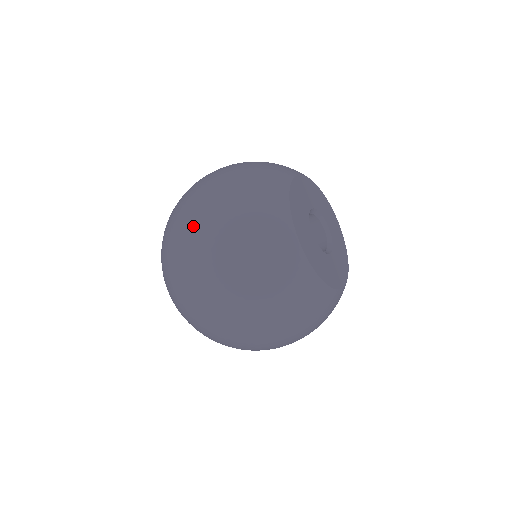
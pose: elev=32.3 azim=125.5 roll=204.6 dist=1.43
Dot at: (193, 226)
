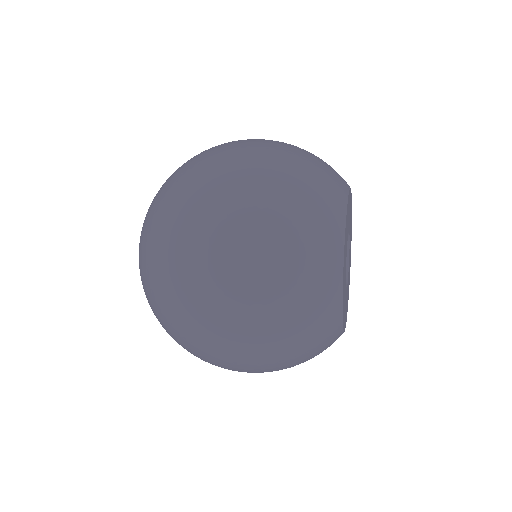
Dot at: (232, 169)
